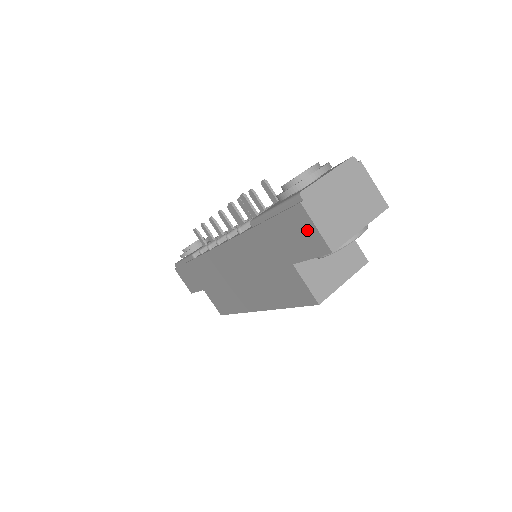
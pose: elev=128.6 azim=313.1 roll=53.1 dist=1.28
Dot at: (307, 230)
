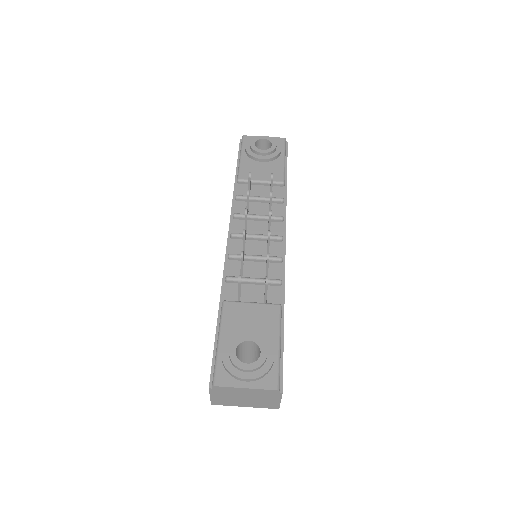
Dot at: occluded
